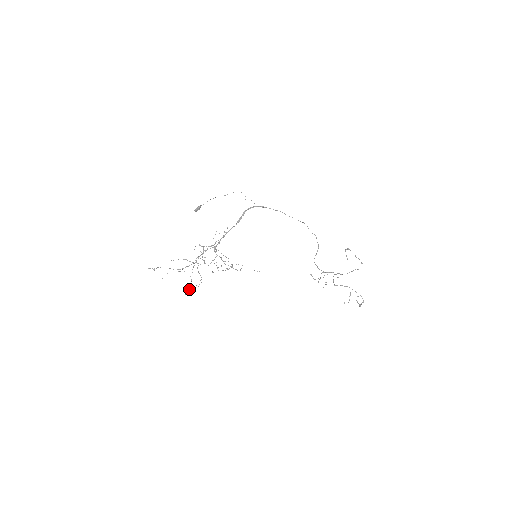
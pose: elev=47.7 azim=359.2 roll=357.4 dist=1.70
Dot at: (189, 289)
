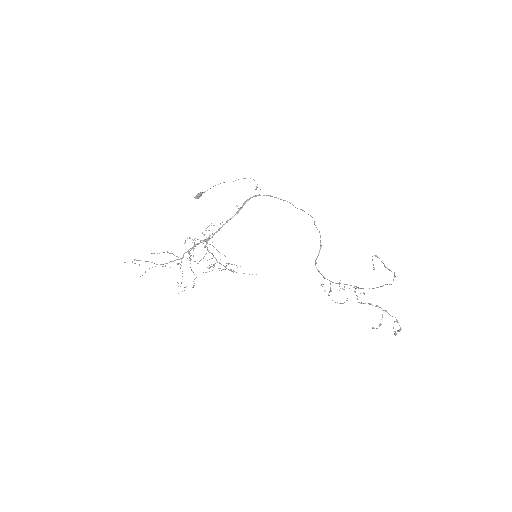
Dot at: occluded
